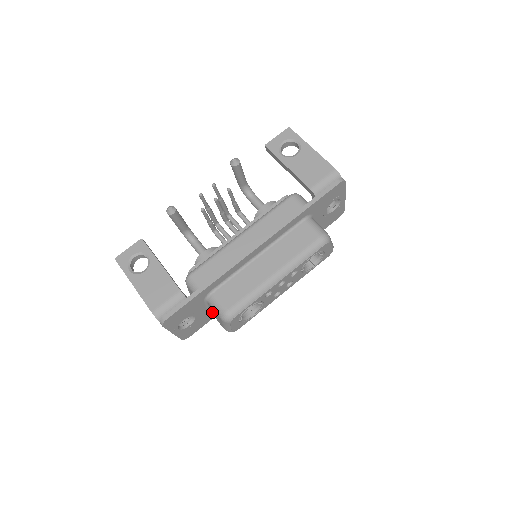
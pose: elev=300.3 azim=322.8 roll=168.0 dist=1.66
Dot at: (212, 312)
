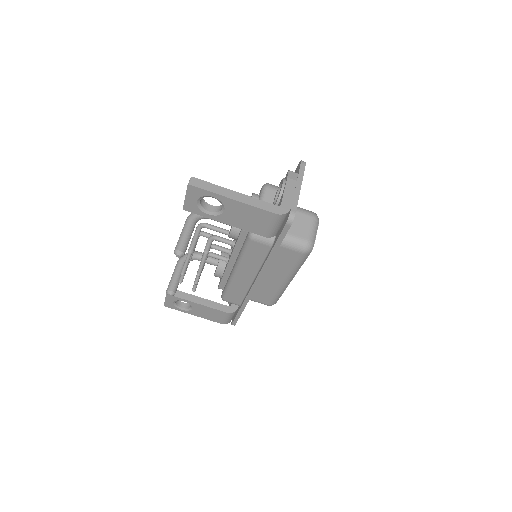
Dot at: occluded
